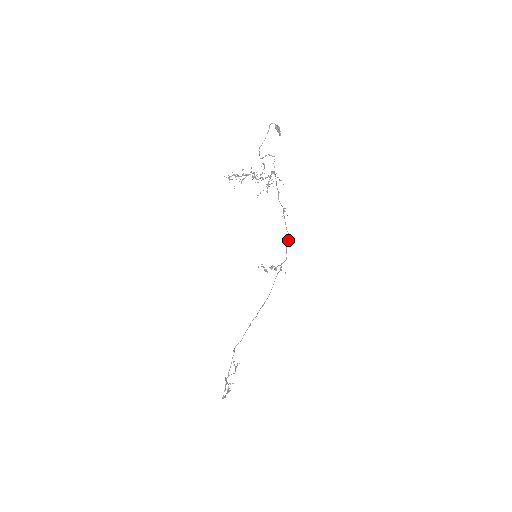
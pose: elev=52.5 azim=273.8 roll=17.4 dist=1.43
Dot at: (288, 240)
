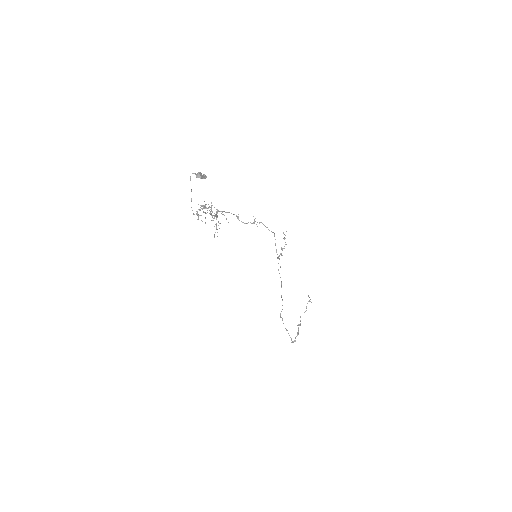
Dot at: occluded
